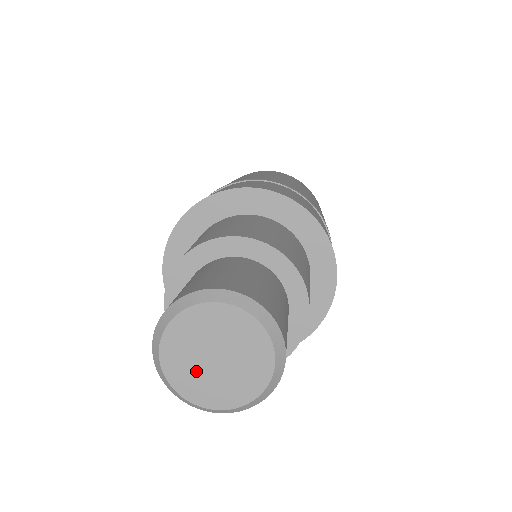
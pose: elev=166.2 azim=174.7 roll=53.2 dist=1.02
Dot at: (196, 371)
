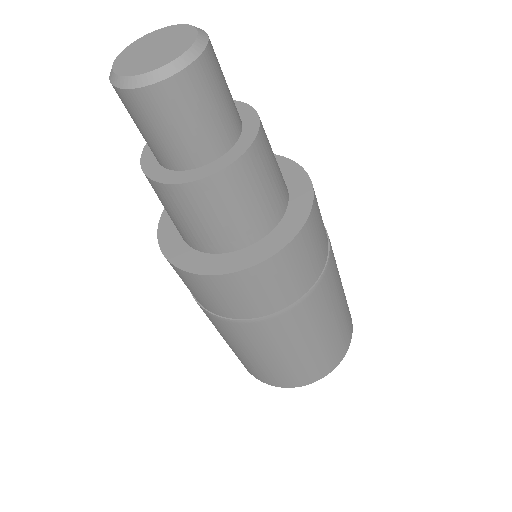
Dot at: (136, 58)
